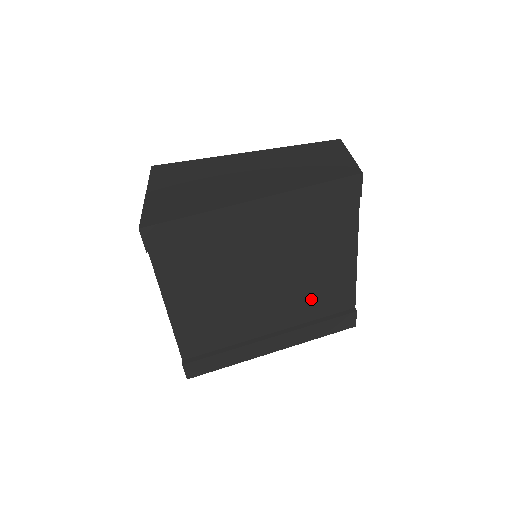
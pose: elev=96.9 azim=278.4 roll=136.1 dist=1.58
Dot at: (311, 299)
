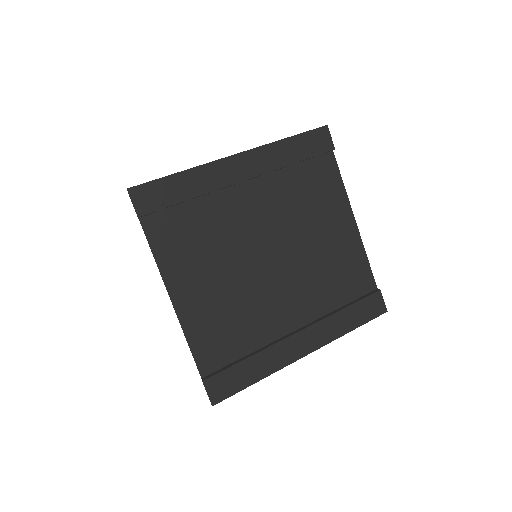
Dot at: (326, 279)
